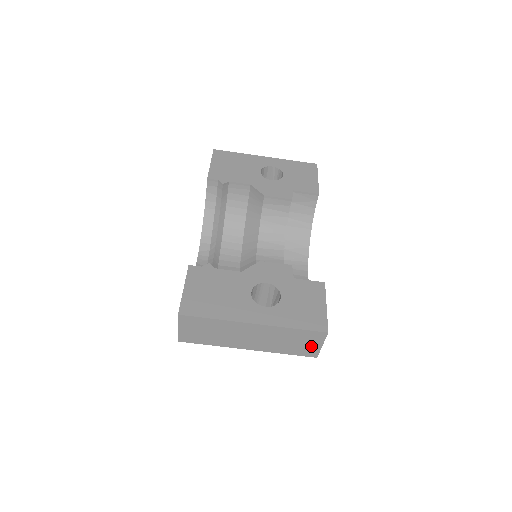
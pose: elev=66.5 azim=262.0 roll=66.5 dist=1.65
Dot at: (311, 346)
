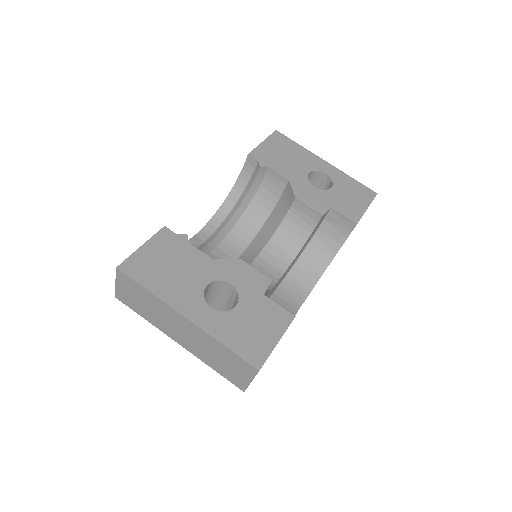
Dot at: (240, 375)
